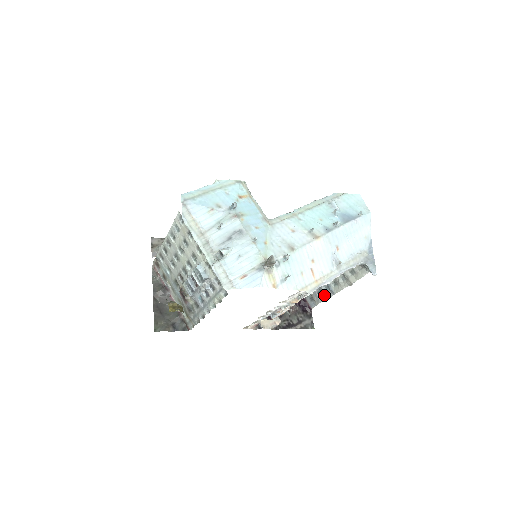
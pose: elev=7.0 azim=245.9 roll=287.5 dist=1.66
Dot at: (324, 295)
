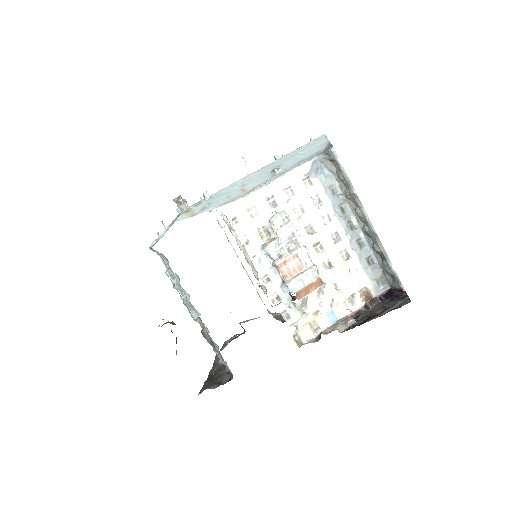
Dot at: (379, 251)
